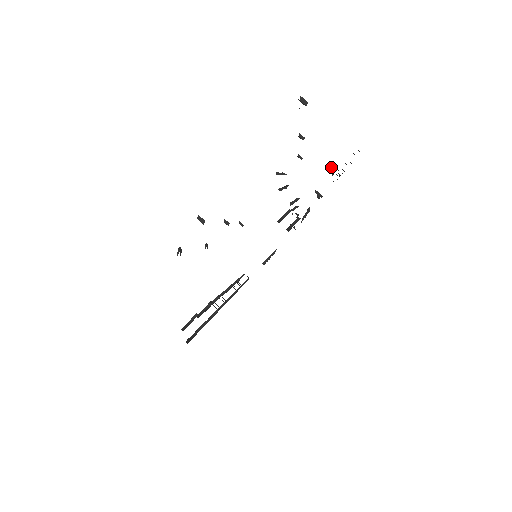
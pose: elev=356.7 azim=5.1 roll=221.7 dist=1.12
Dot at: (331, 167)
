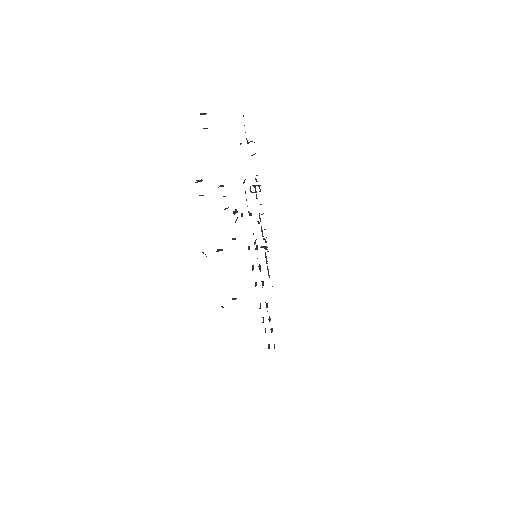
Dot at: occluded
